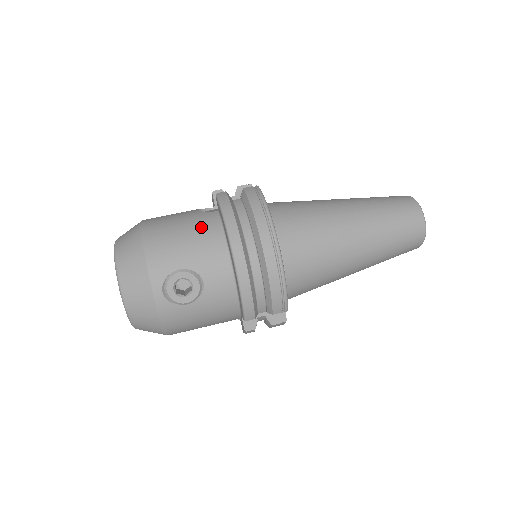
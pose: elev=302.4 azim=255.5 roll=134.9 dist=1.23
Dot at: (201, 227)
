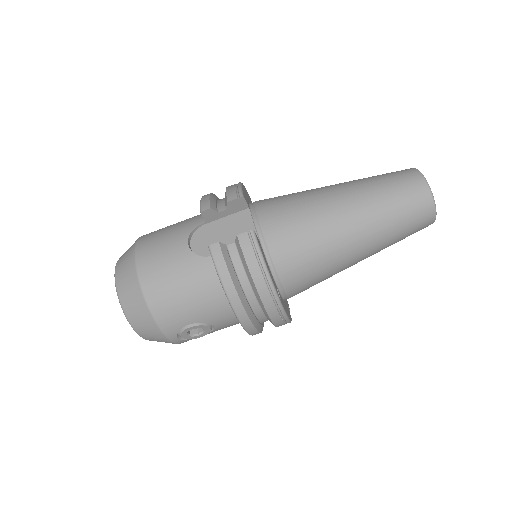
Dot at: (200, 284)
